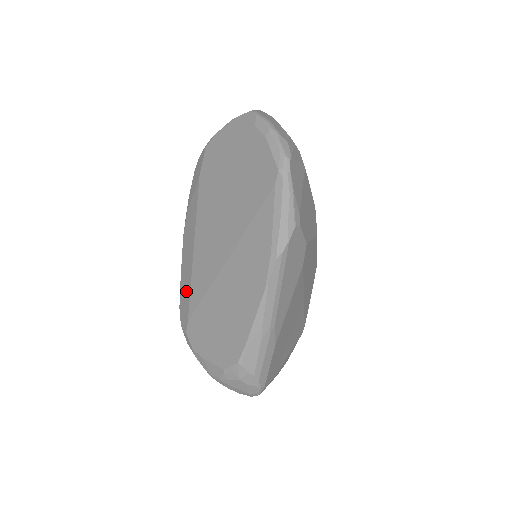
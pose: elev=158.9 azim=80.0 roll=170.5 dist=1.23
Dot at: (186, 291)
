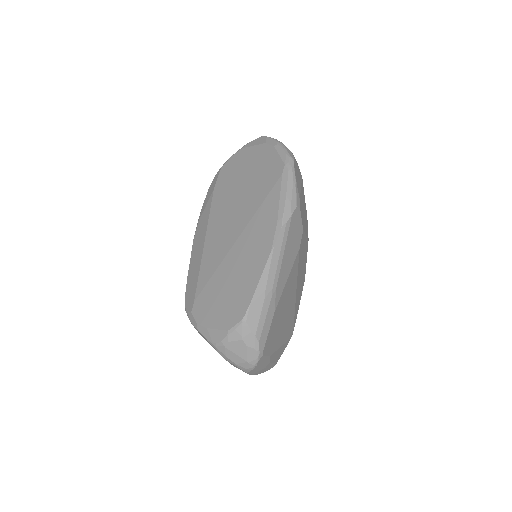
Dot at: (194, 279)
